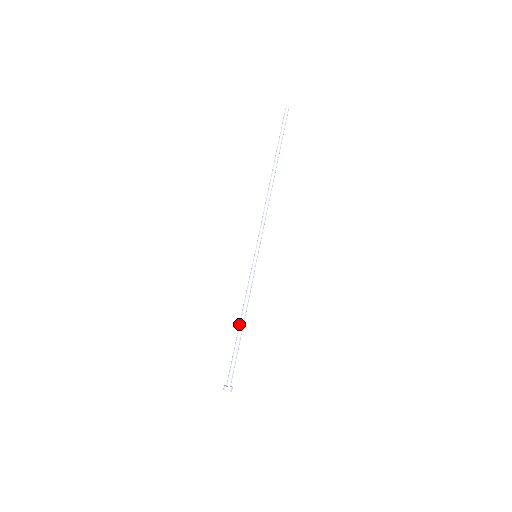
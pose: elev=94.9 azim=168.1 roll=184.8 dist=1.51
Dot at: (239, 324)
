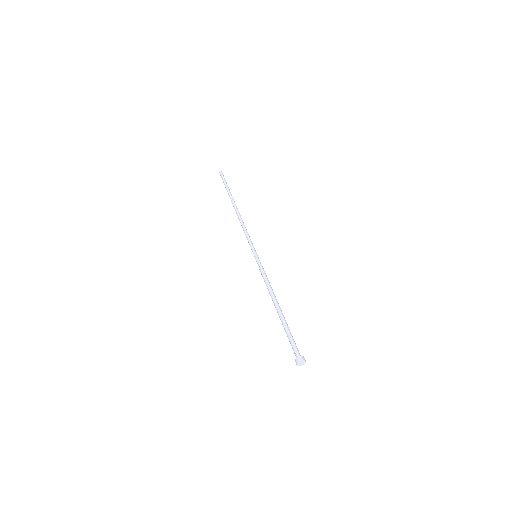
Dot at: occluded
